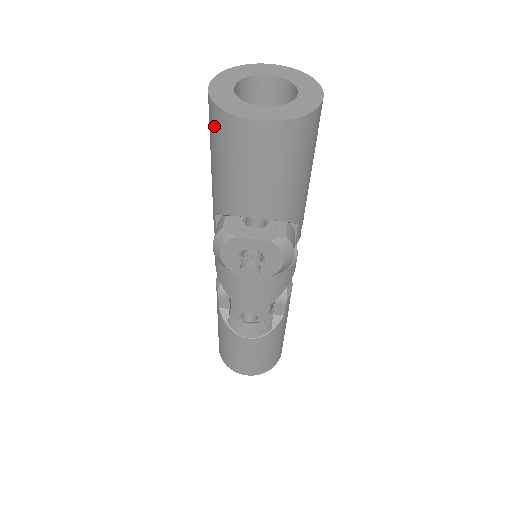
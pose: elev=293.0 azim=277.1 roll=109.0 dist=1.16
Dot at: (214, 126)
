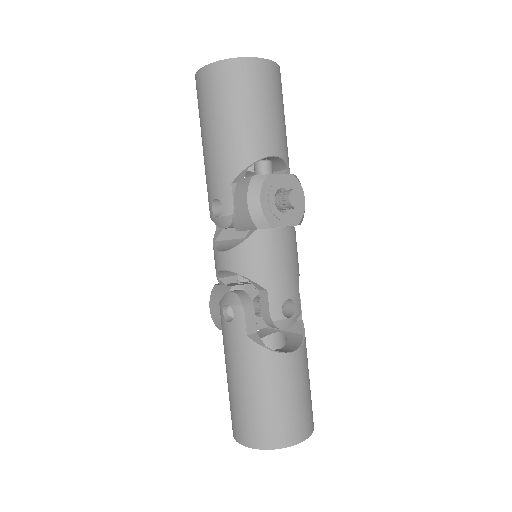
Dot at: (226, 81)
